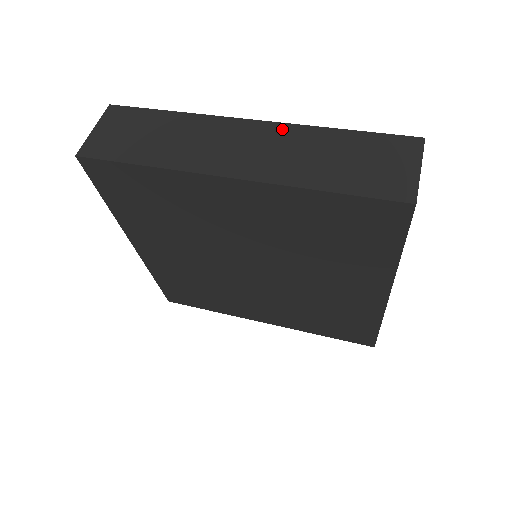
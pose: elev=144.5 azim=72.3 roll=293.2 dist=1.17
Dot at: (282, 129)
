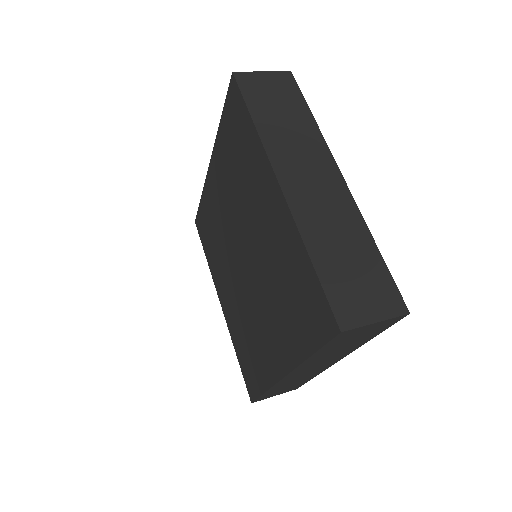
Dot at: (348, 201)
